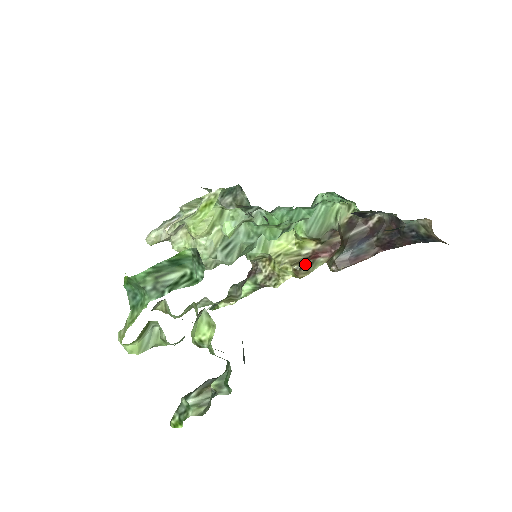
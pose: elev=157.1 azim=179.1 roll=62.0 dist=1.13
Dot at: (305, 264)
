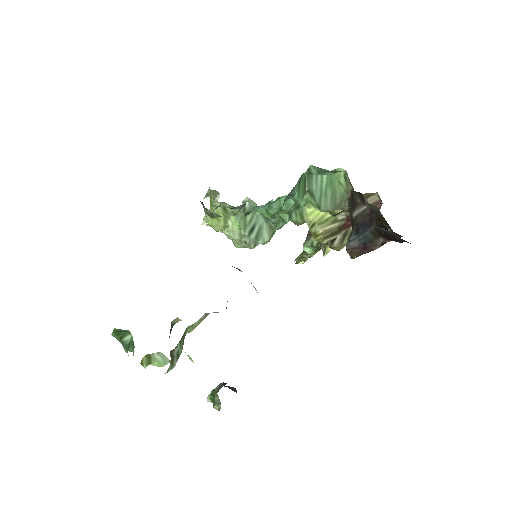
Dot at: (336, 237)
